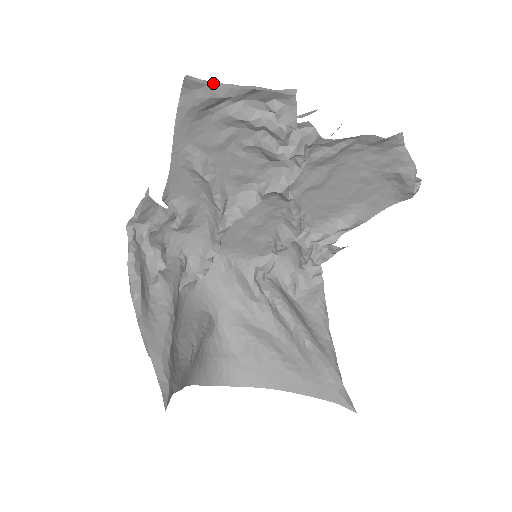
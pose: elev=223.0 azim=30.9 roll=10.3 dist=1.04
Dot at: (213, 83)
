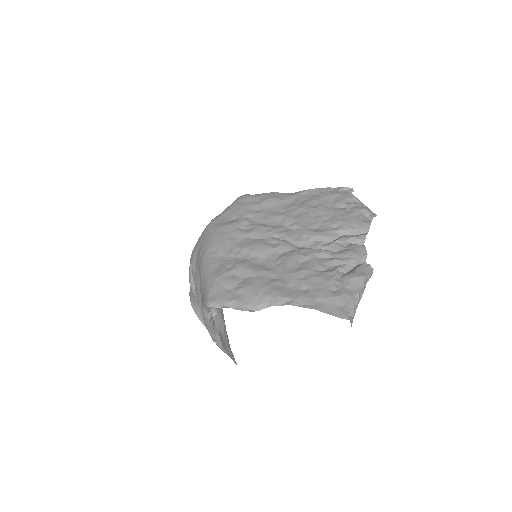
Dot at: (355, 311)
